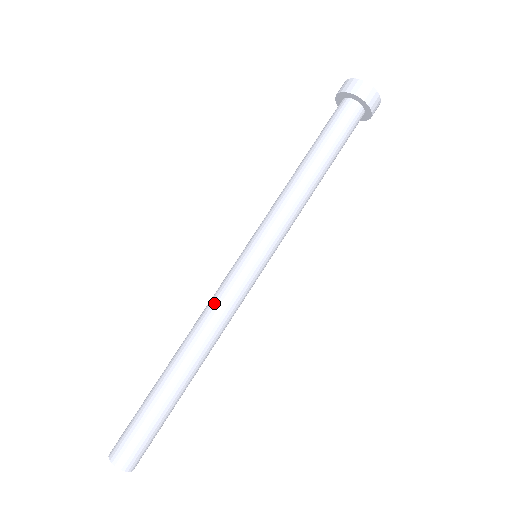
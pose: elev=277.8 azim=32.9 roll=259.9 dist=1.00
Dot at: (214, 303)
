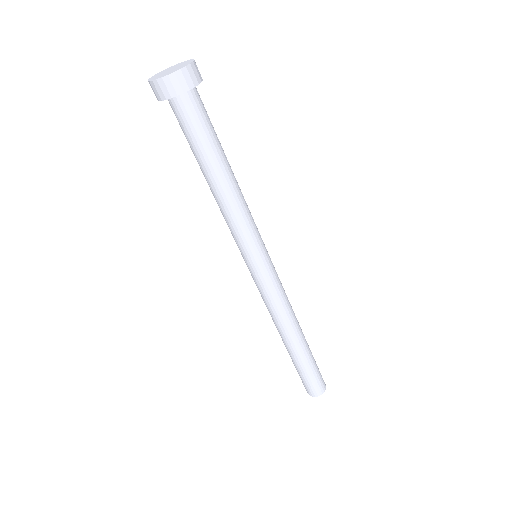
Dot at: (279, 303)
